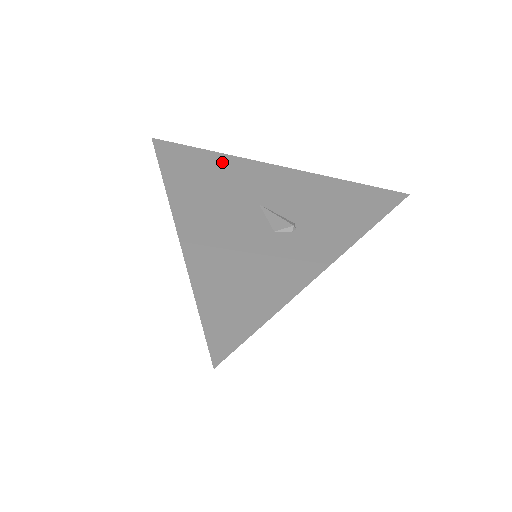
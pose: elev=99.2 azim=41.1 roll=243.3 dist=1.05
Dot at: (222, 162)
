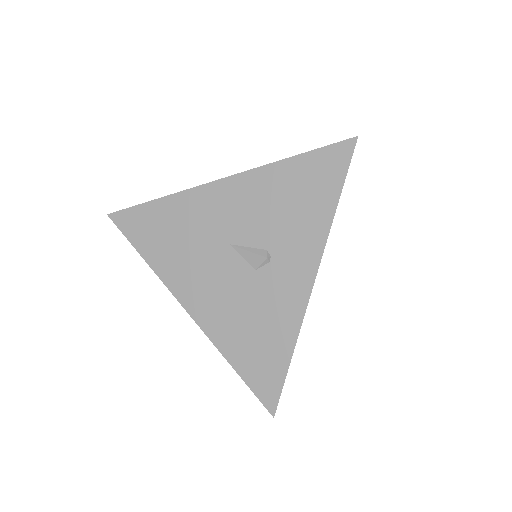
Dot at: (174, 208)
